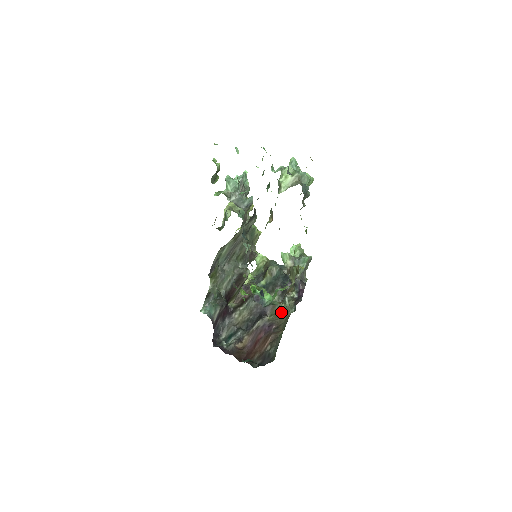
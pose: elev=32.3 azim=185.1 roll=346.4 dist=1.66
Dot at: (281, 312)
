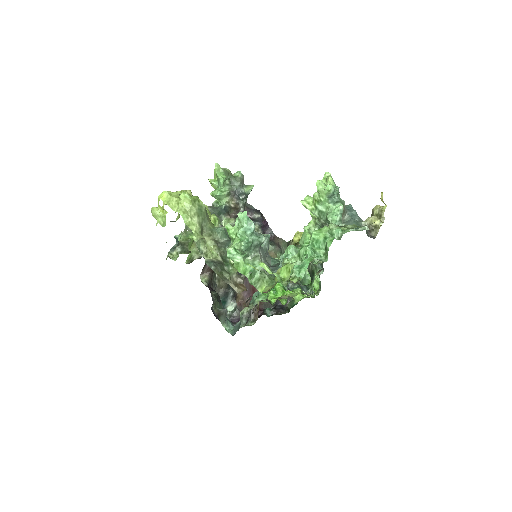
Dot at: occluded
